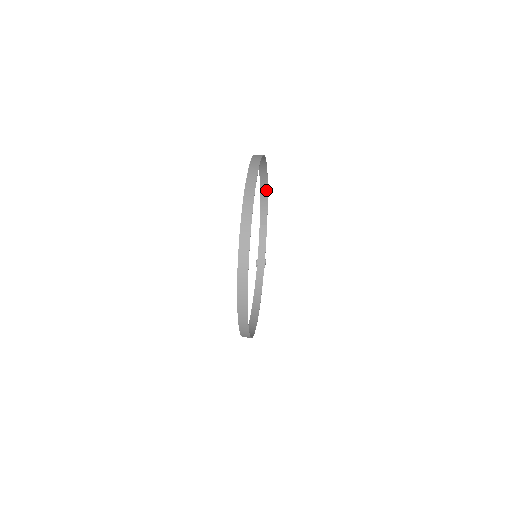
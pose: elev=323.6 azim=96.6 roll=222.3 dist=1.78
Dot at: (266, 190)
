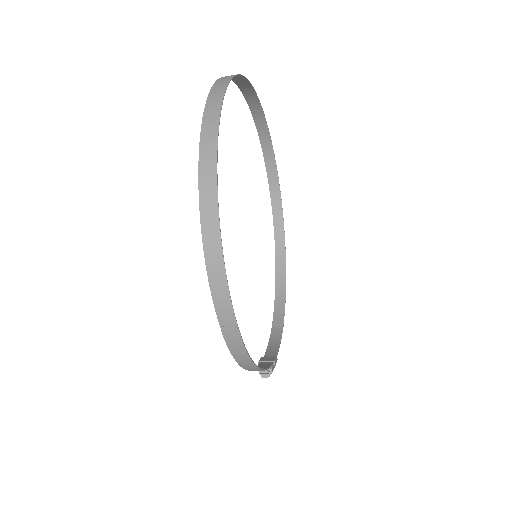
Dot at: (284, 277)
